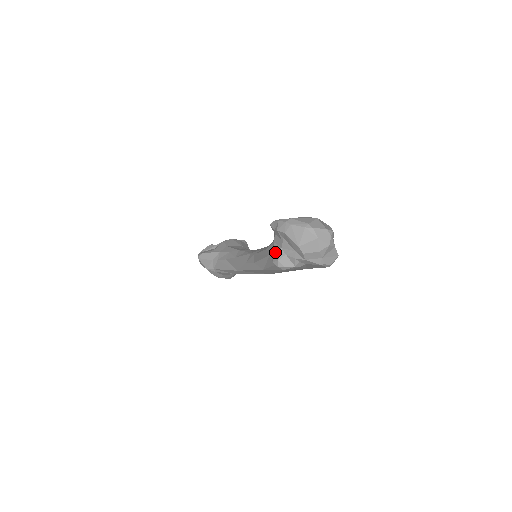
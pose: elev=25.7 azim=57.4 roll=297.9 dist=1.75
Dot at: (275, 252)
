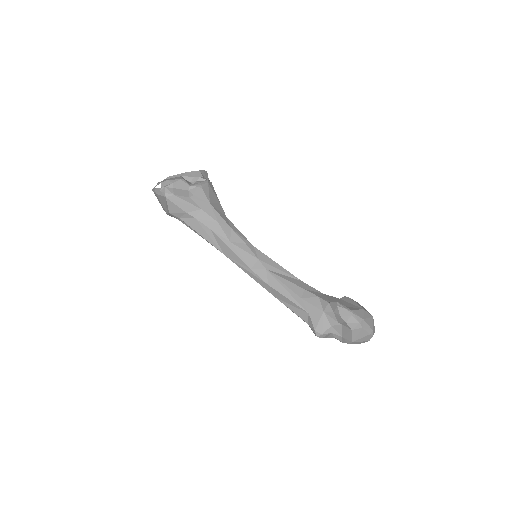
Dot at: (322, 324)
